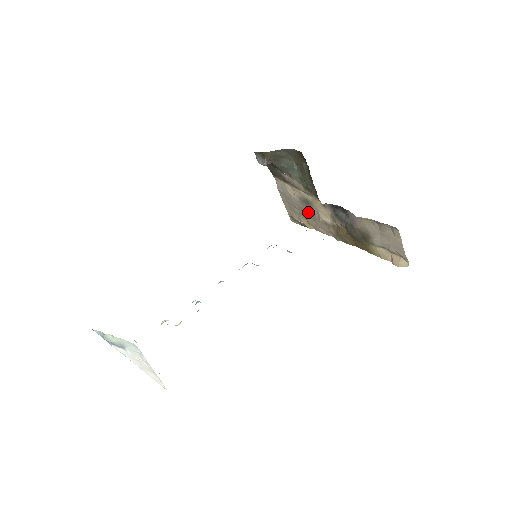
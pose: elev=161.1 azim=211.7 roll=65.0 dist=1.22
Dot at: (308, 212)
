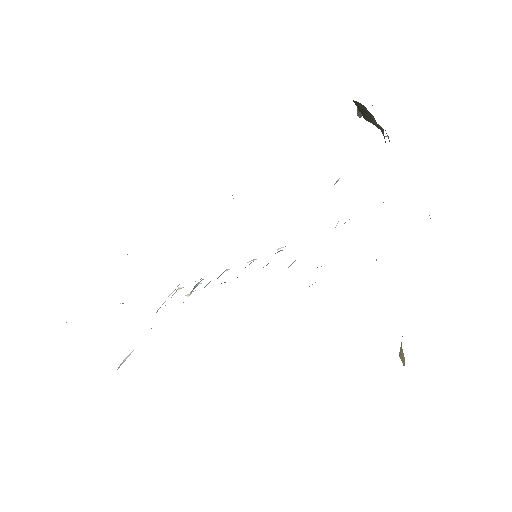
Dot at: occluded
